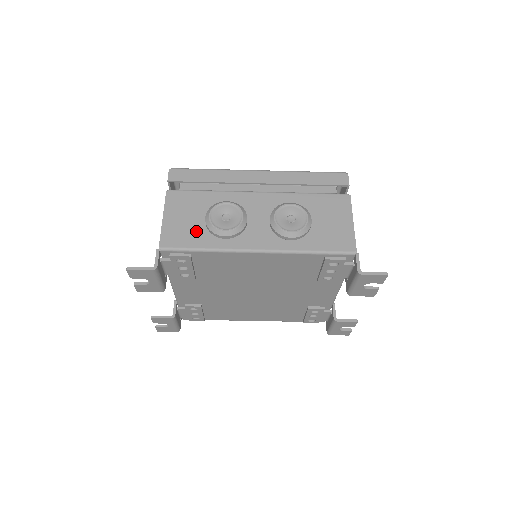
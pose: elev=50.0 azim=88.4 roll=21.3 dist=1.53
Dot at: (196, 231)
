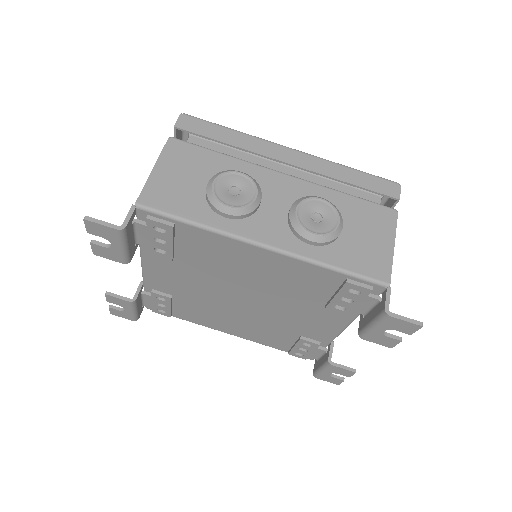
Dot at: (191, 197)
